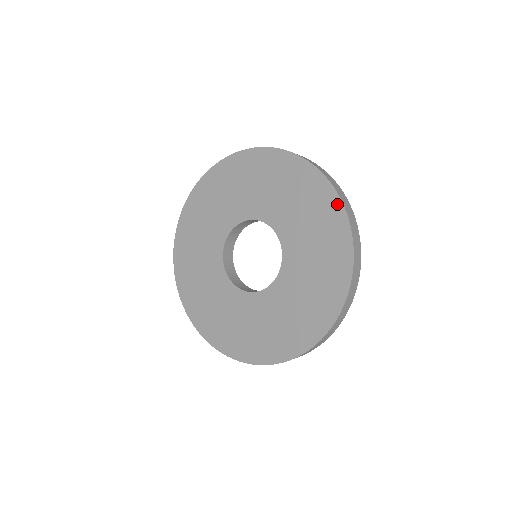
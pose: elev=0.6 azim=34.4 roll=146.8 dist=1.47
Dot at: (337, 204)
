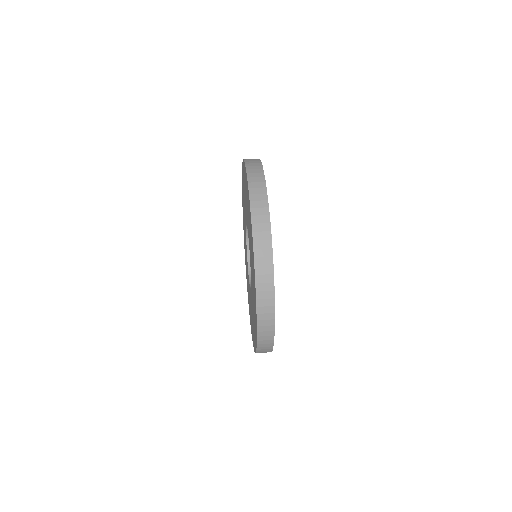
Dot at: (256, 332)
